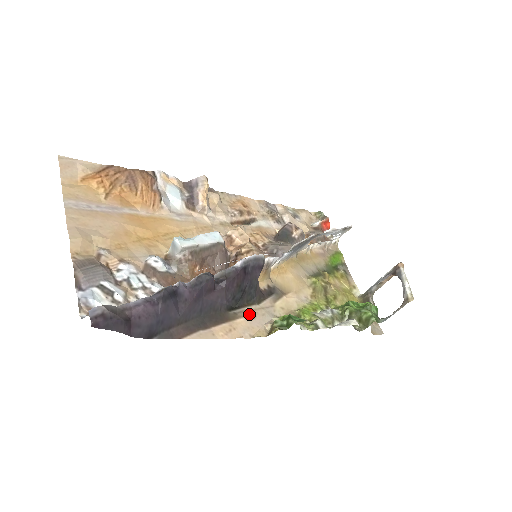
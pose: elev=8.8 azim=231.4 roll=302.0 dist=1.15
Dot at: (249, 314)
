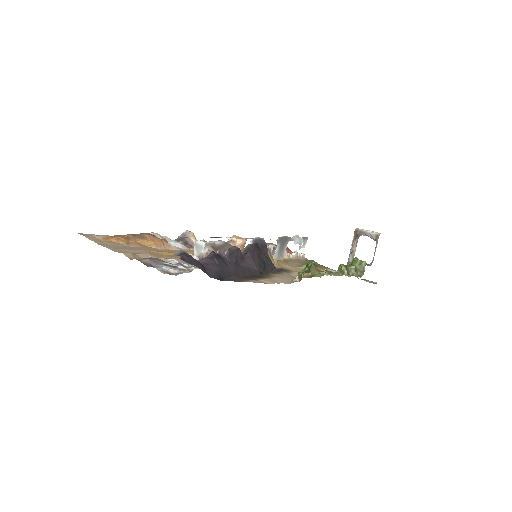
Dot at: (277, 276)
